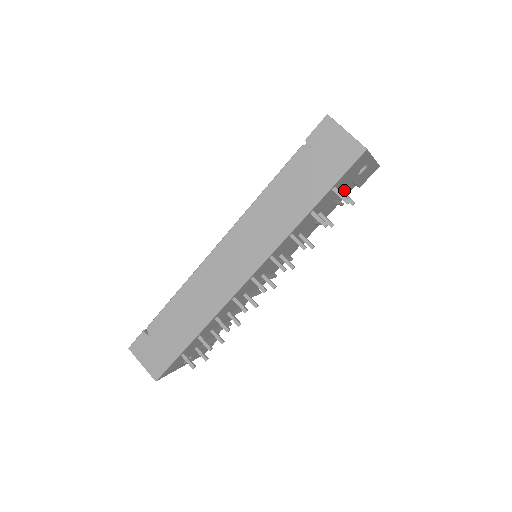
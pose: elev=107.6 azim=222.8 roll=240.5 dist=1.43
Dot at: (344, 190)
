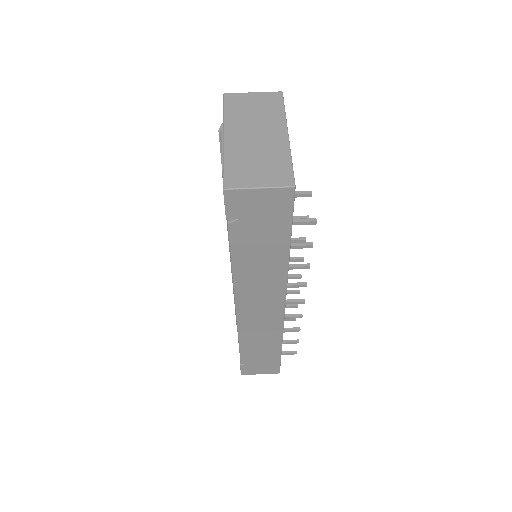
Dot at: occluded
